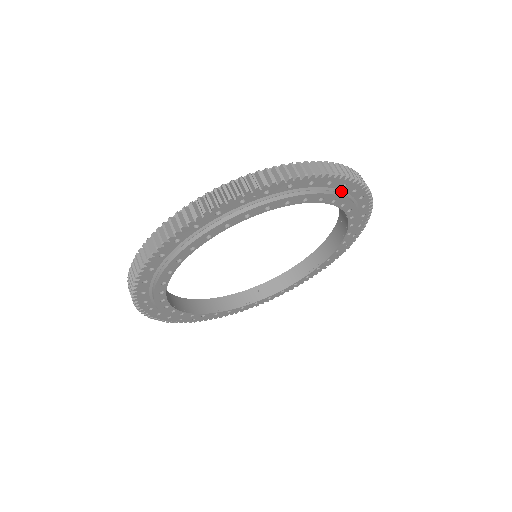
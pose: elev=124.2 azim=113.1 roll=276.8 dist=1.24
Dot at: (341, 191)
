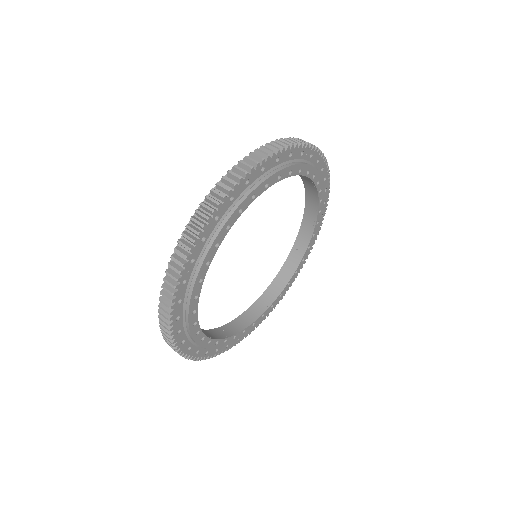
Dot at: occluded
